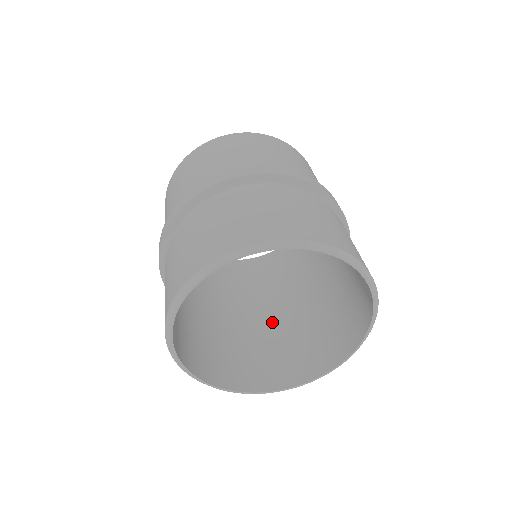
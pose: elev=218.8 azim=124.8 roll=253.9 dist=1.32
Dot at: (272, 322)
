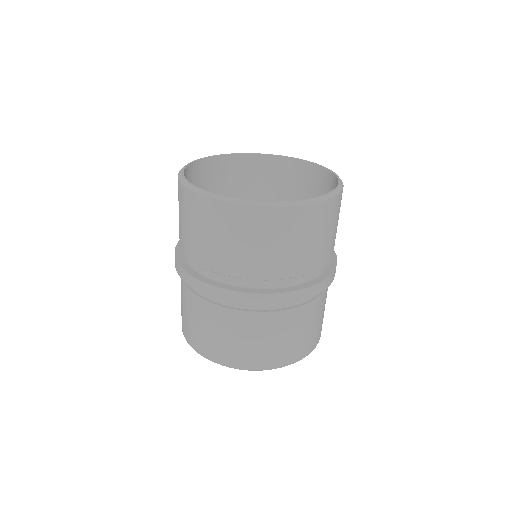
Dot at: occluded
